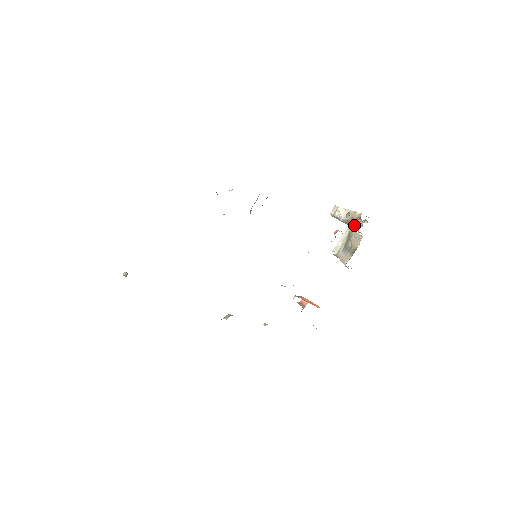
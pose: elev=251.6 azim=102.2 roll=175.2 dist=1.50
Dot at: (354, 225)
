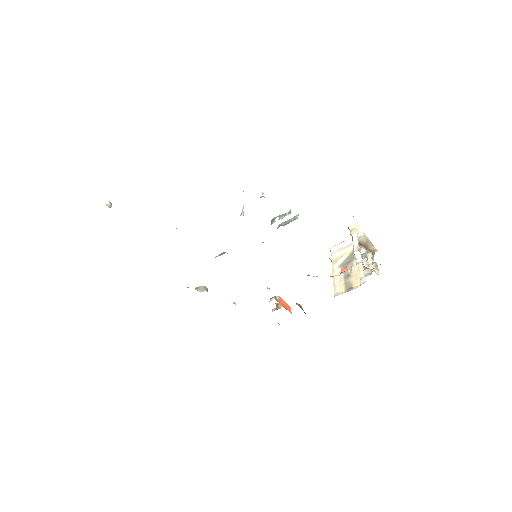
Dot at: occluded
